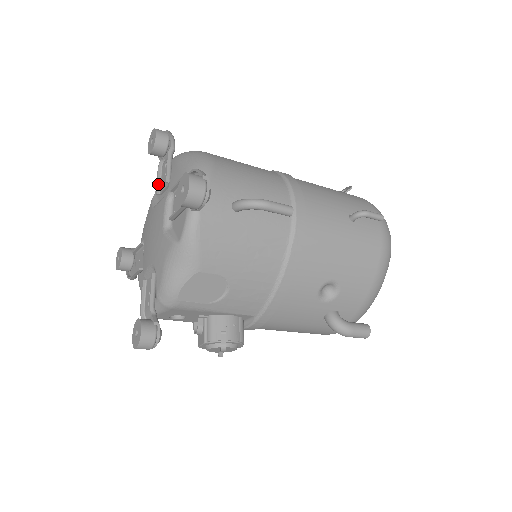
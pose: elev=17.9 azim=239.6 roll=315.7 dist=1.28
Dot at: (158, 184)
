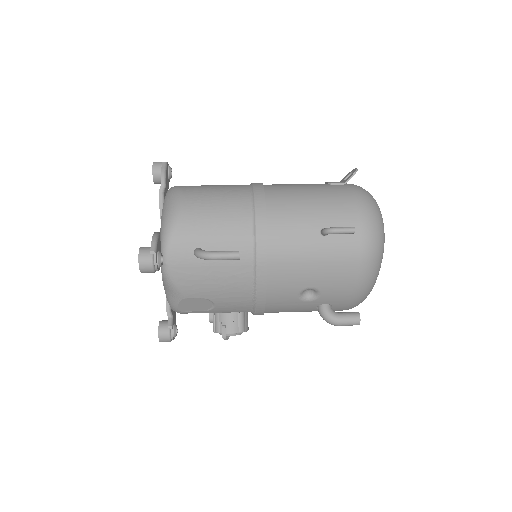
Dot at: occluded
